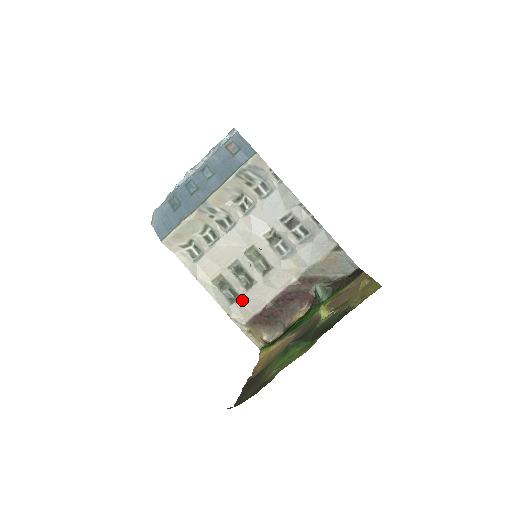
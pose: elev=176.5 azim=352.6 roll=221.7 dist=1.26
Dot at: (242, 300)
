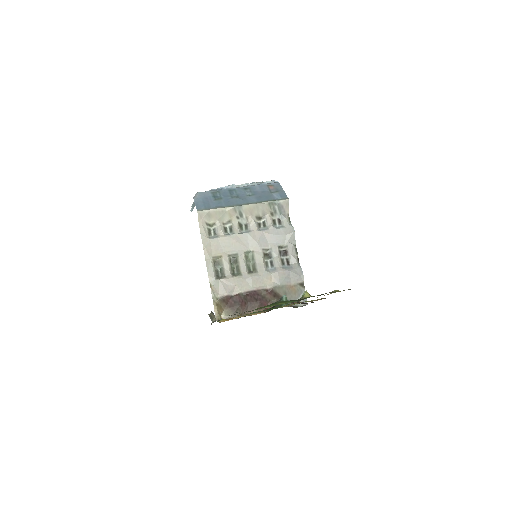
Dot at: (225, 281)
